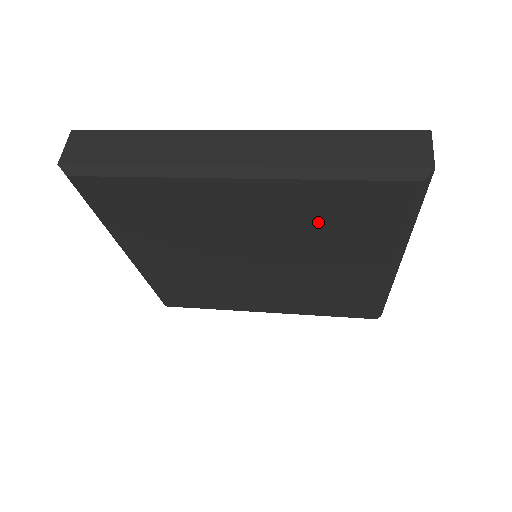
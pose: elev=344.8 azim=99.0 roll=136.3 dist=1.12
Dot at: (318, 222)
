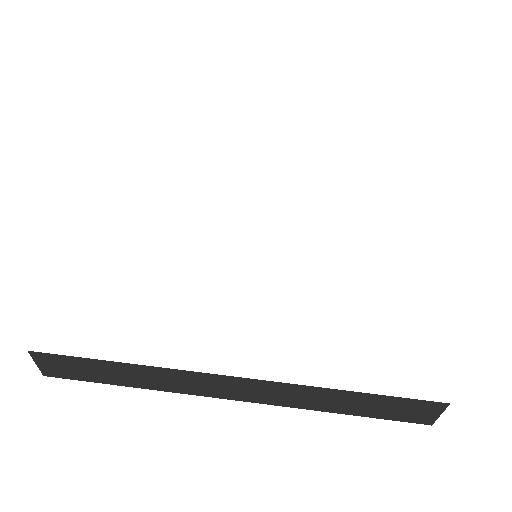
Dot at: occluded
